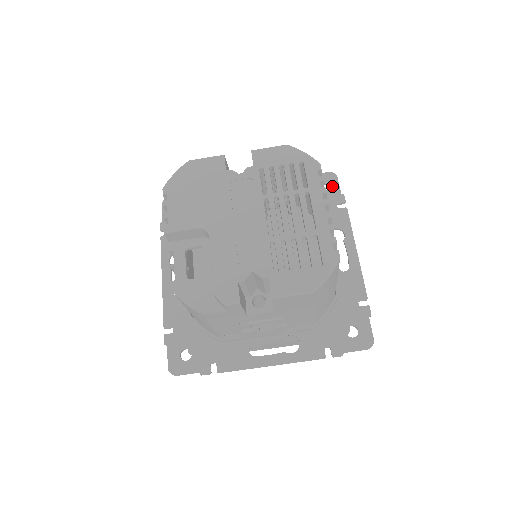
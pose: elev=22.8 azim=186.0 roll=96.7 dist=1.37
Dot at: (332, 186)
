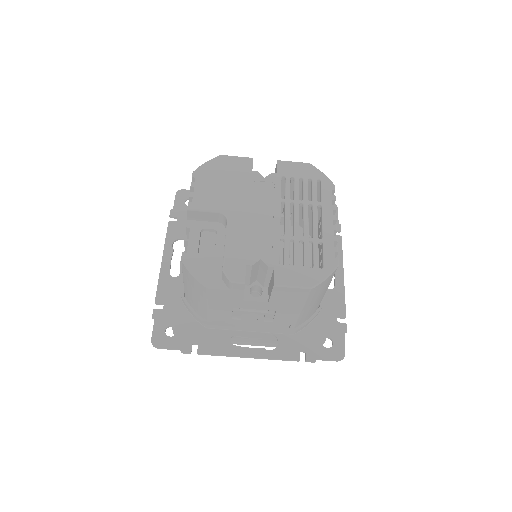
Dot at: occluded
